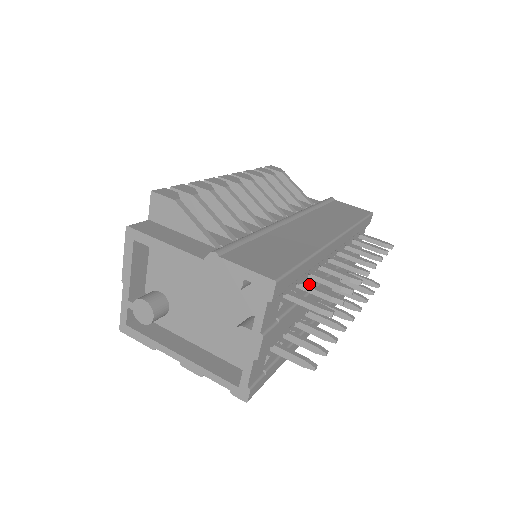
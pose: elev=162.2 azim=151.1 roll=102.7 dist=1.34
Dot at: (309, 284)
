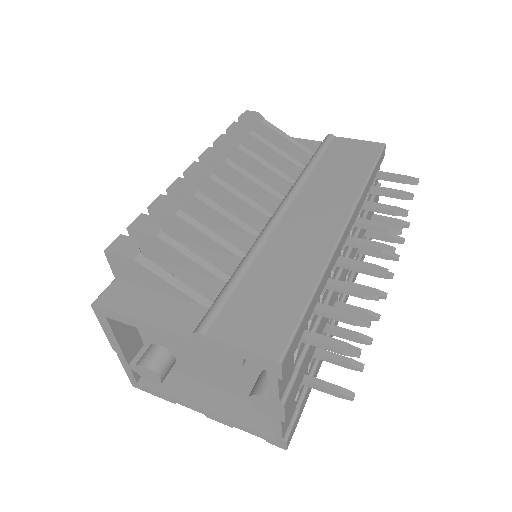
Dot at: (324, 306)
